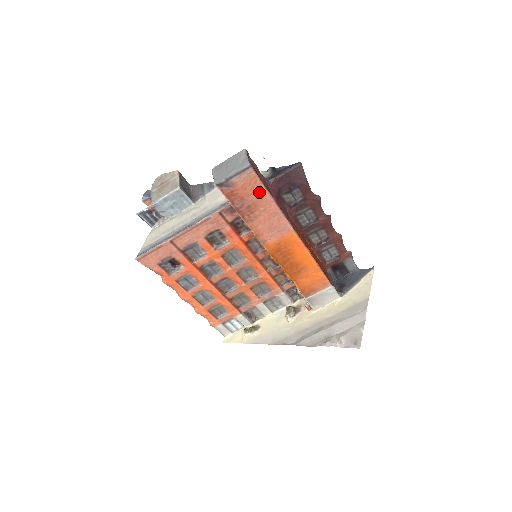
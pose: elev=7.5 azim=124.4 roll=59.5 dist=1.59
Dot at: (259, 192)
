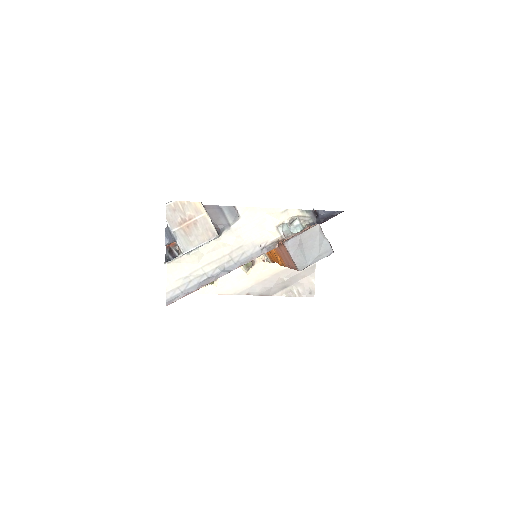
Dot at: occluded
